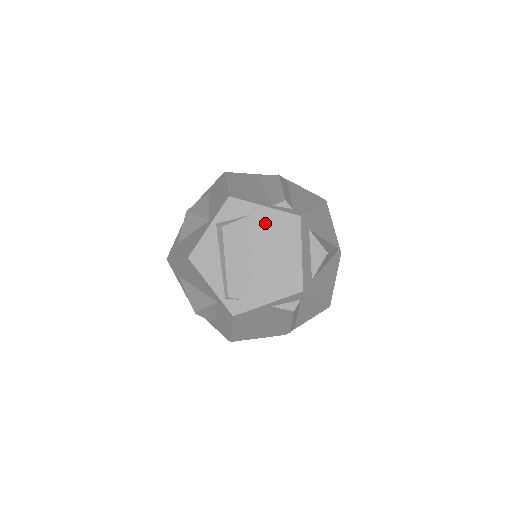
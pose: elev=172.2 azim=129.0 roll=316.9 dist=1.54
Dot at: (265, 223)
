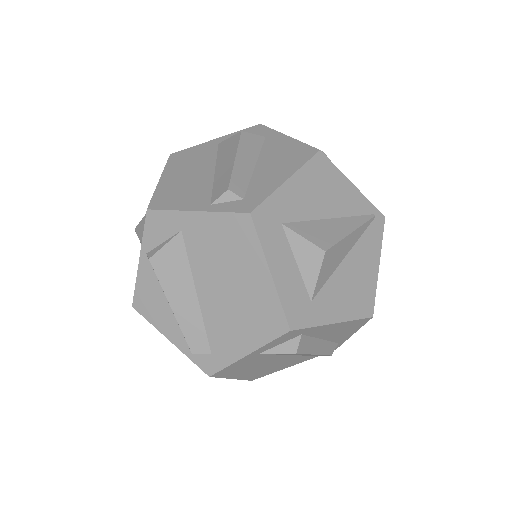
Dot at: (205, 237)
